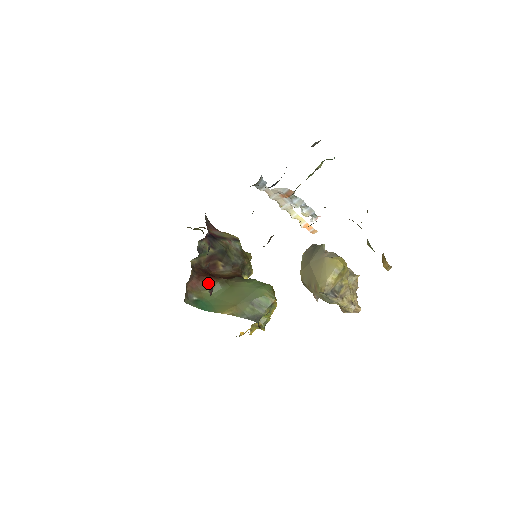
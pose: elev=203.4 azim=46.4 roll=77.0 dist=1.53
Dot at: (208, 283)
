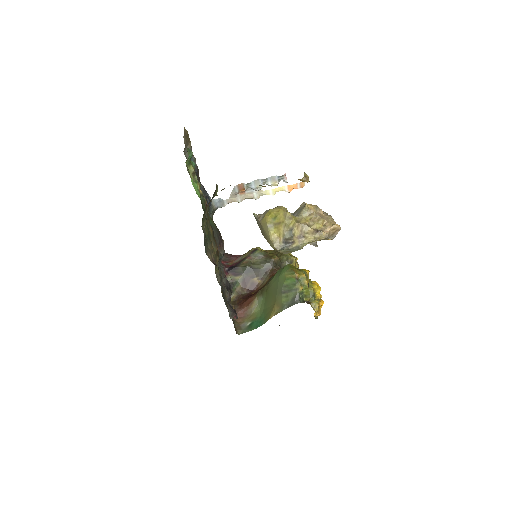
Dot at: (251, 304)
